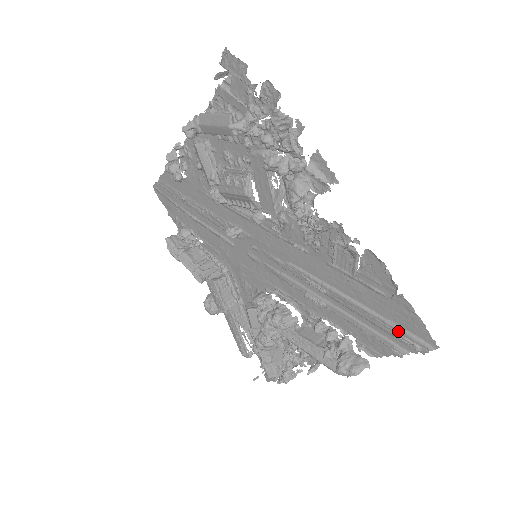
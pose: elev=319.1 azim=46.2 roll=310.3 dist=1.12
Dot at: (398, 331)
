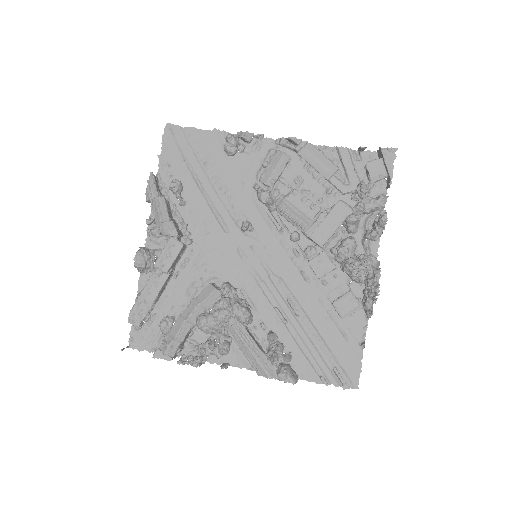
Dot at: (338, 367)
